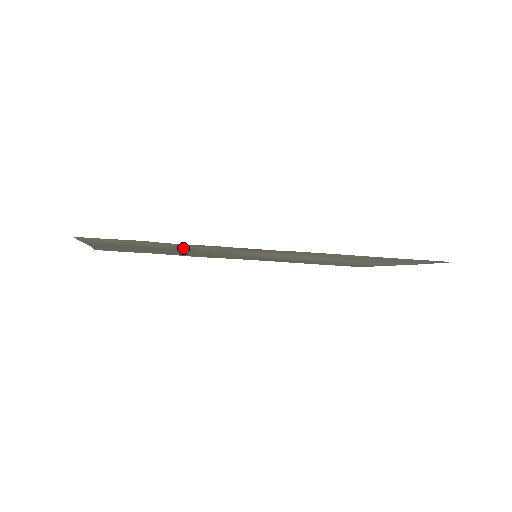
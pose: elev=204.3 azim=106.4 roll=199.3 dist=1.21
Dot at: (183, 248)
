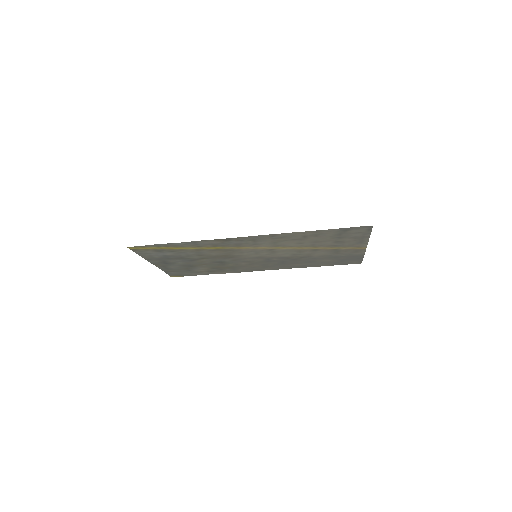
Dot at: (197, 252)
